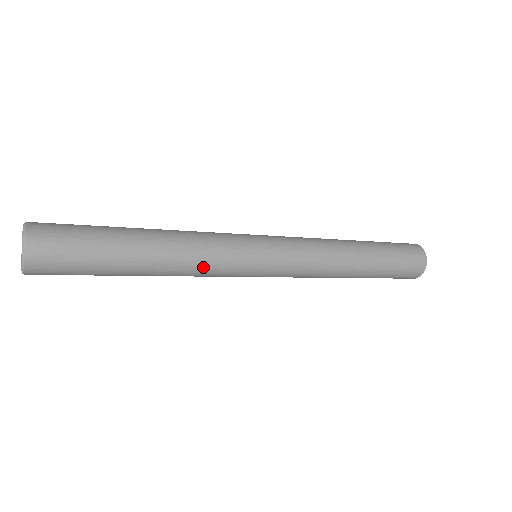
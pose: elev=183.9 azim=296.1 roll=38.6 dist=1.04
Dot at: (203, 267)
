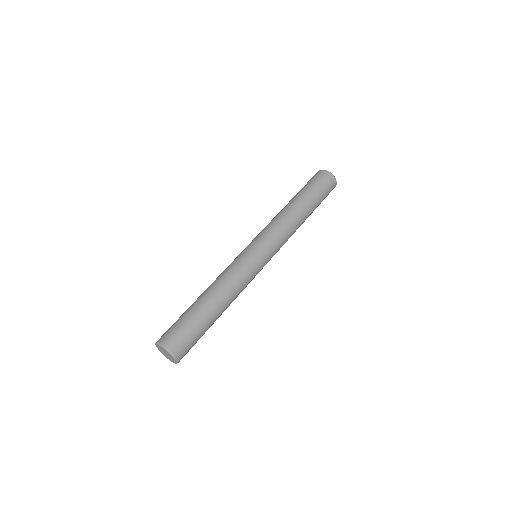
Dot at: occluded
